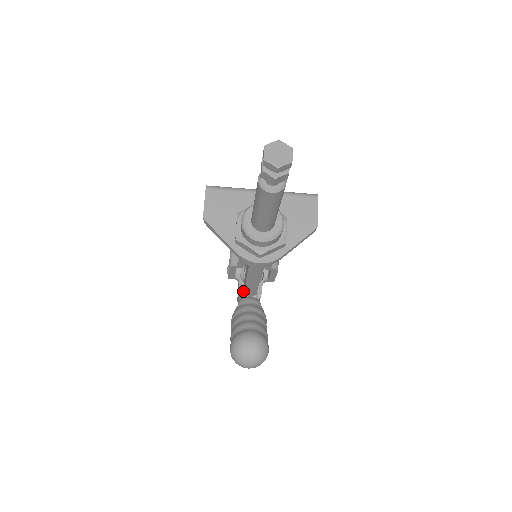
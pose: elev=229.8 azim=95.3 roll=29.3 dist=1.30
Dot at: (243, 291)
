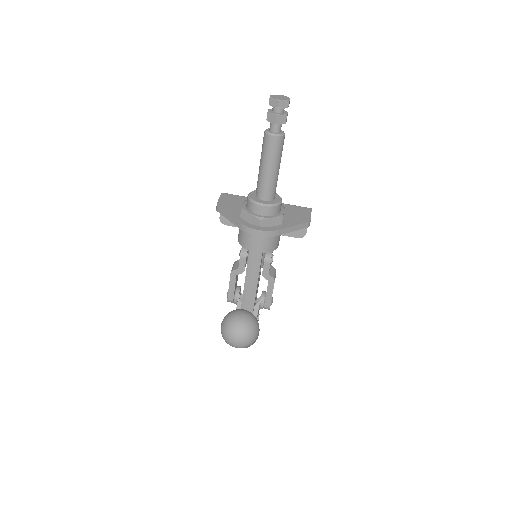
Dot at: occluded
